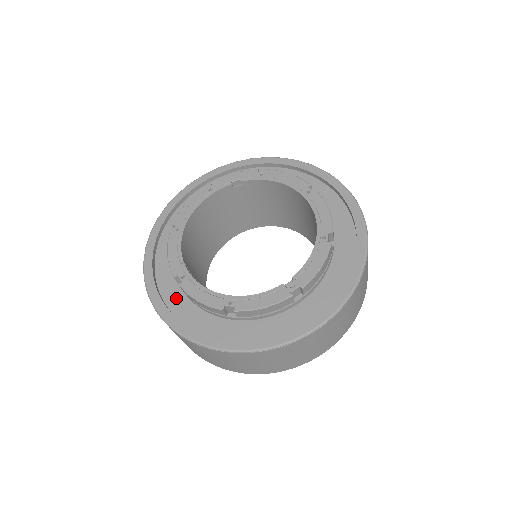
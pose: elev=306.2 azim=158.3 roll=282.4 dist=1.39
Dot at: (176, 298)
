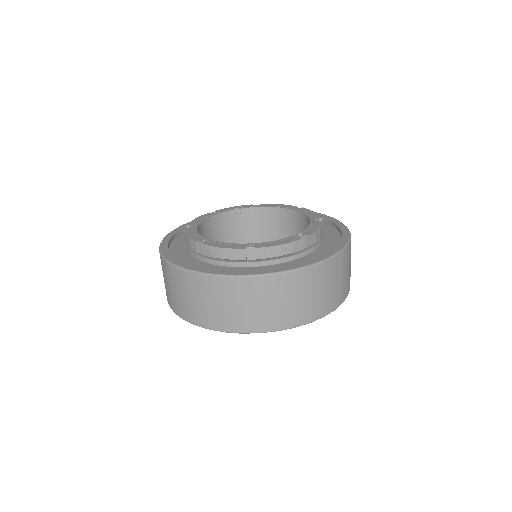
Dot at: (194, 264)
